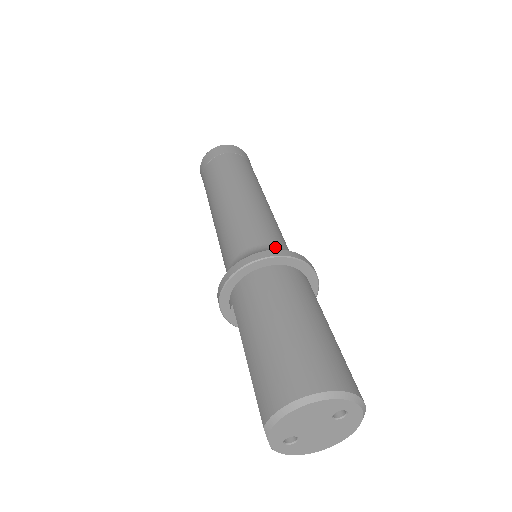
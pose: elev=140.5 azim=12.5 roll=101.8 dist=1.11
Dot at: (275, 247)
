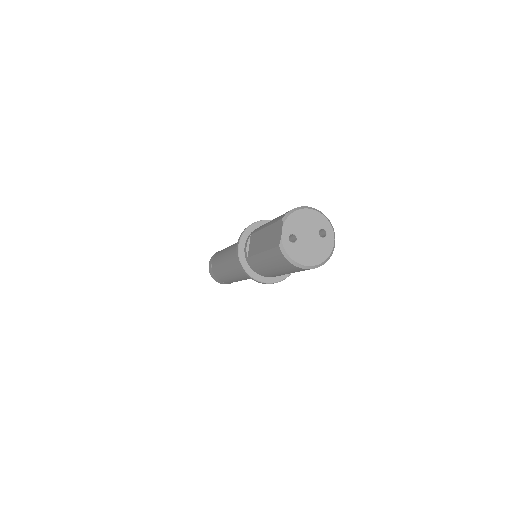
Dot at: occluded
